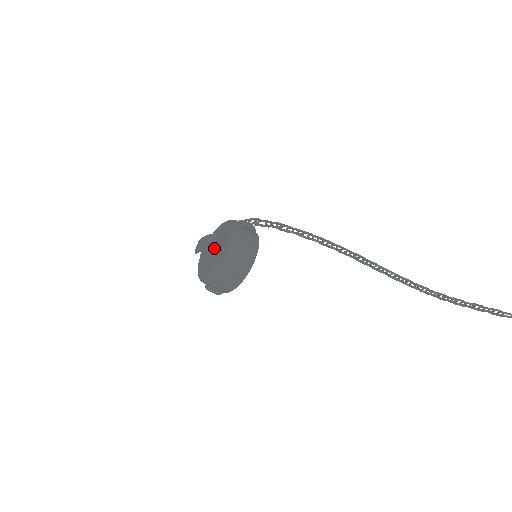
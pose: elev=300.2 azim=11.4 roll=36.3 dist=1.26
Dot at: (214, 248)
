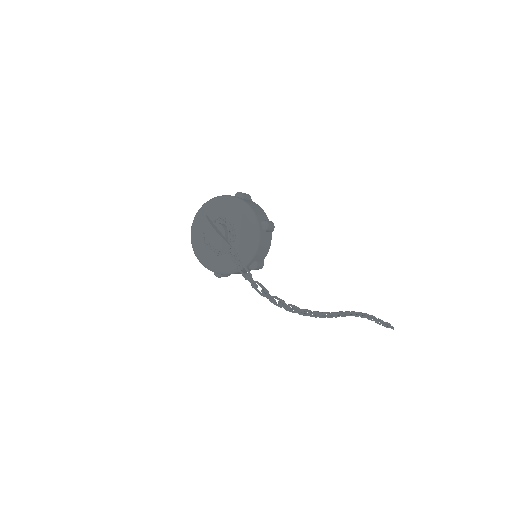
Dot at: occluded
